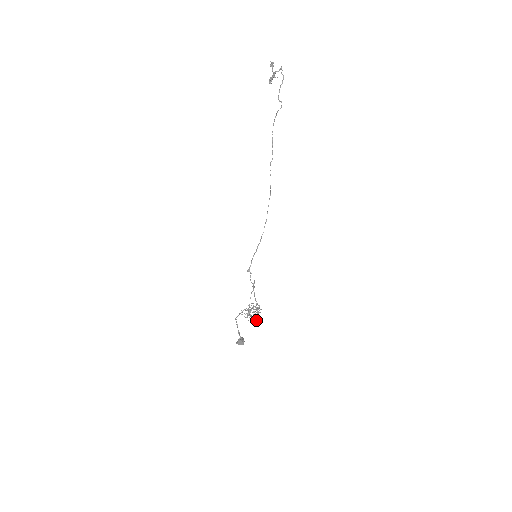
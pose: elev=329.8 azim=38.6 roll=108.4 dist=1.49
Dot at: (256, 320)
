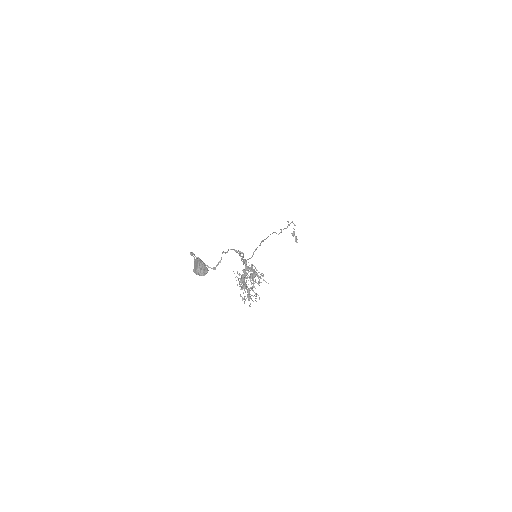
Dot at: (252, 280)
